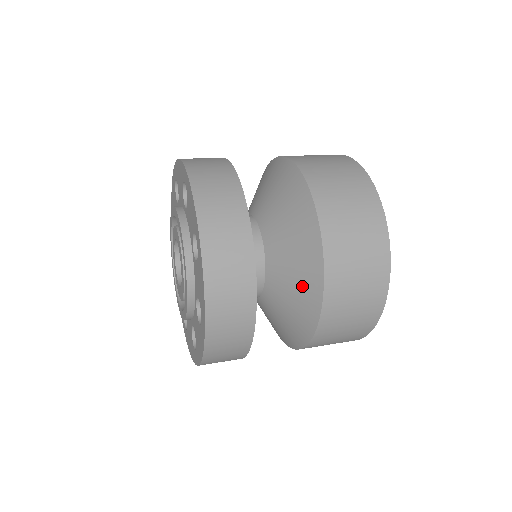
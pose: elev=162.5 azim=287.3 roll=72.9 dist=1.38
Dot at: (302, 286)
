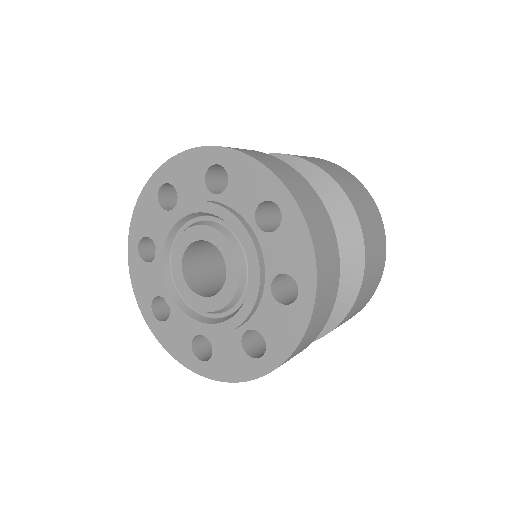
Dot at: occluded
